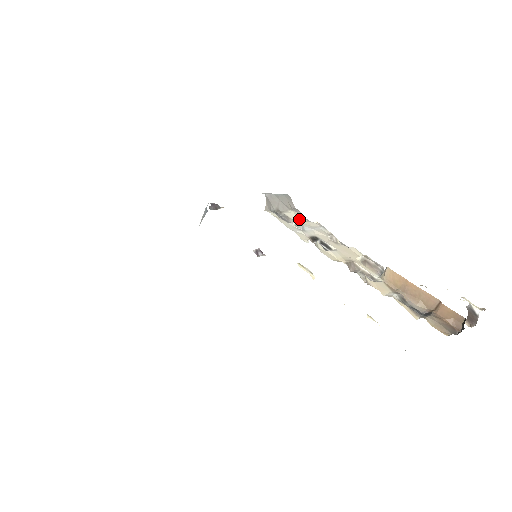
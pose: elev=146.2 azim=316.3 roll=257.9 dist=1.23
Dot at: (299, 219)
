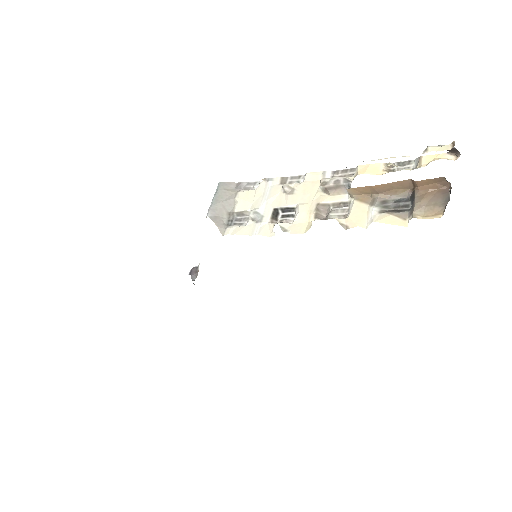
Dot at: (249, 202)
